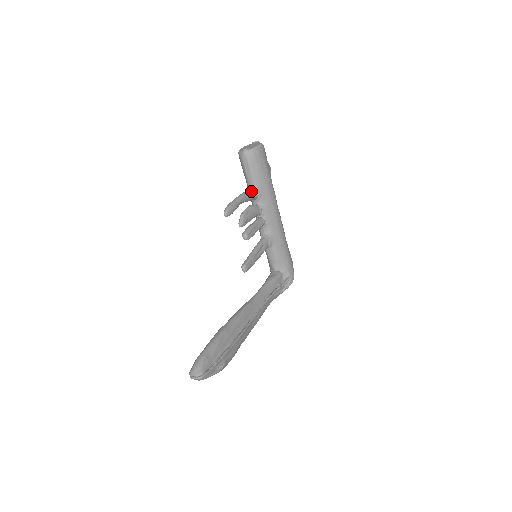
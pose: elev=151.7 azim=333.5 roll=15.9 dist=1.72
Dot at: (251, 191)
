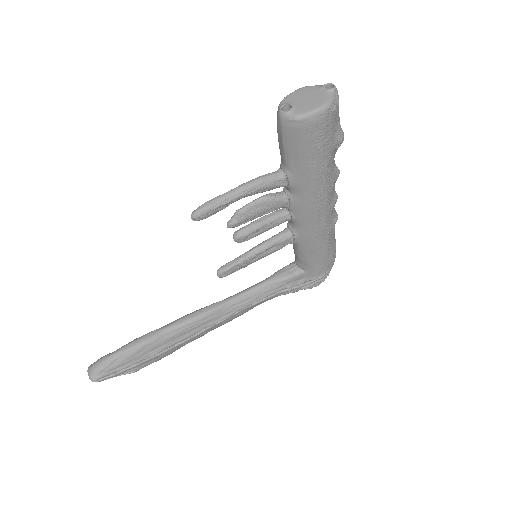
Dot at: (273, 178)
